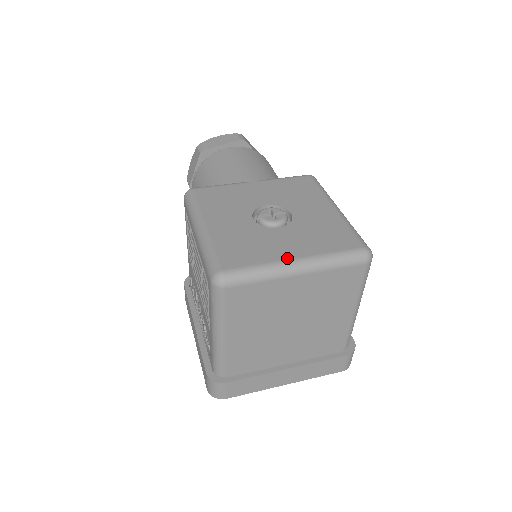
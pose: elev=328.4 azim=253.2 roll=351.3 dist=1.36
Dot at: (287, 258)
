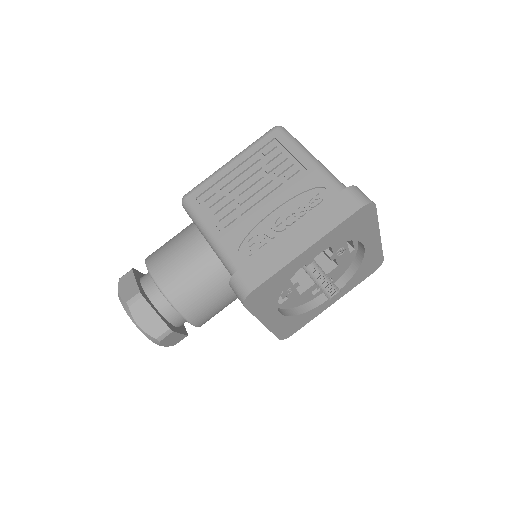
Dot at: occluded
